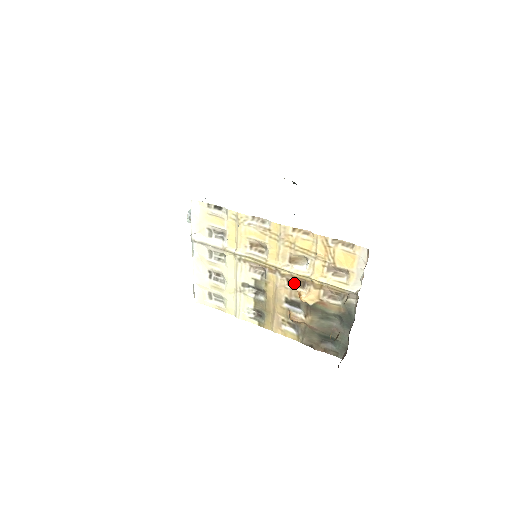
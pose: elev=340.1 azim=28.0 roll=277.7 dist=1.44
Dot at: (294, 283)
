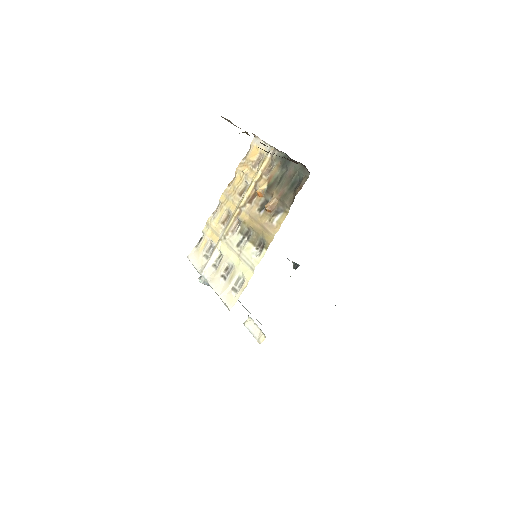
Dot at: (253, 199)
